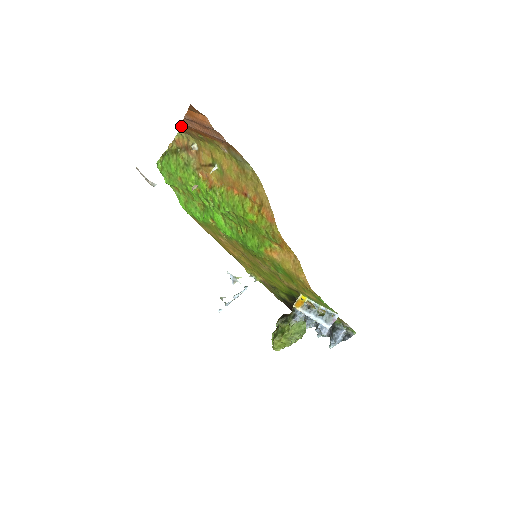
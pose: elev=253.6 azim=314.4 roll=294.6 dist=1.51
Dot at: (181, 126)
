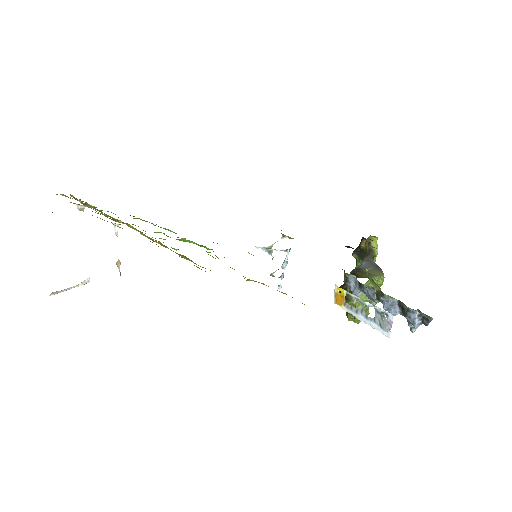
Dot at: occluded
